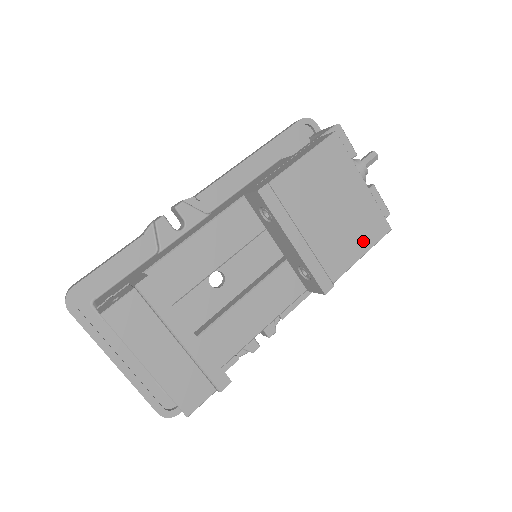
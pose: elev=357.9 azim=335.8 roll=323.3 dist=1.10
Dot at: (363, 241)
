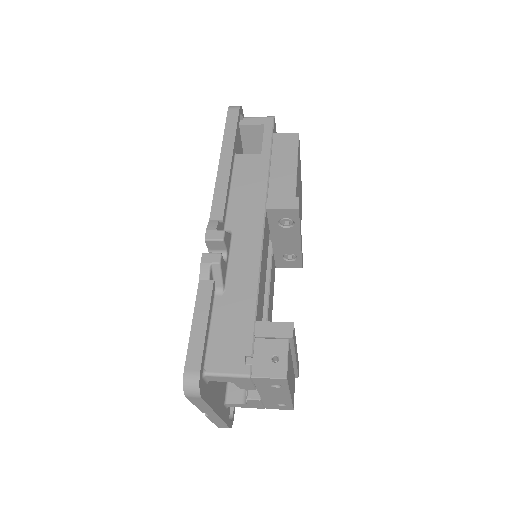
Dot at: occluded
